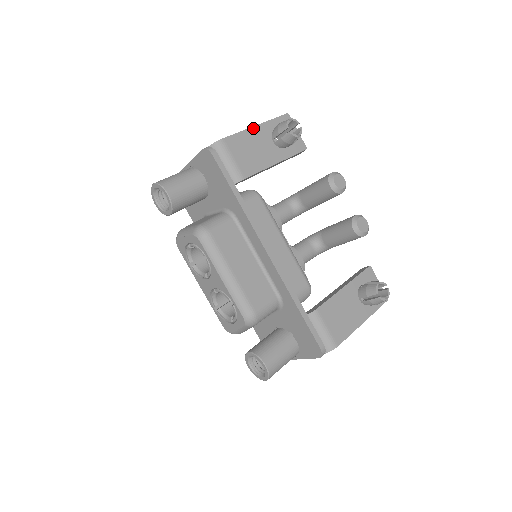
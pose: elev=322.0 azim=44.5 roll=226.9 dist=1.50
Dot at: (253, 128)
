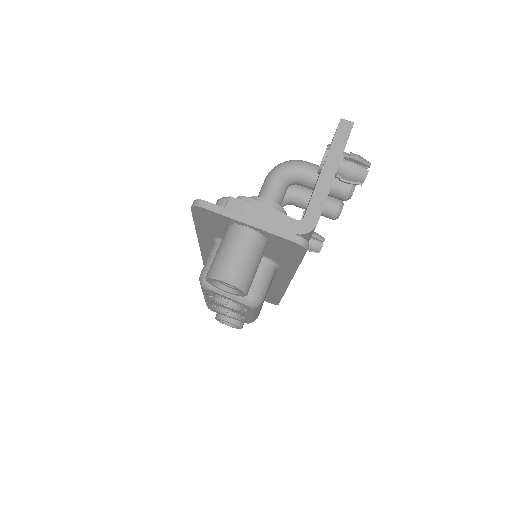
Dot at: occluded
